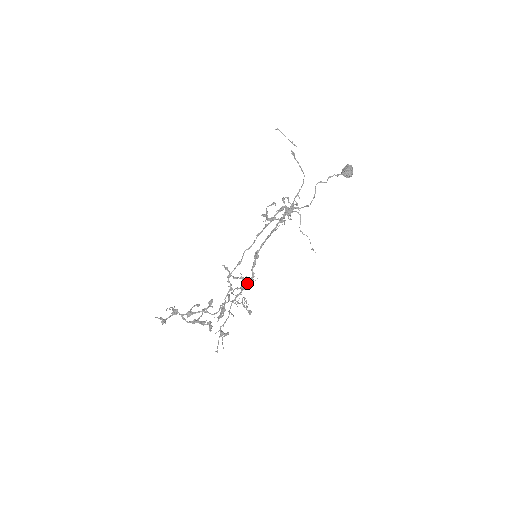
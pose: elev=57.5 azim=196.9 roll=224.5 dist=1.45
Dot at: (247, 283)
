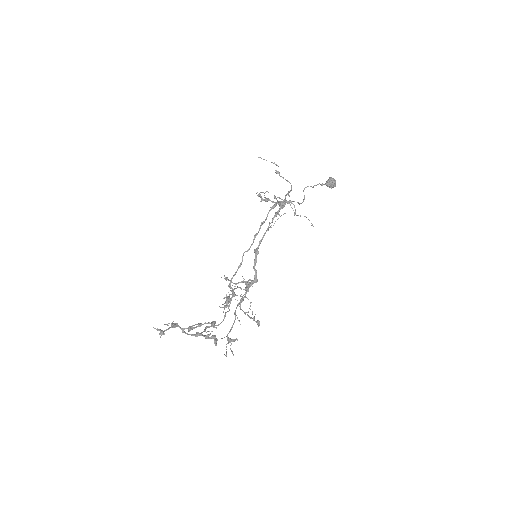
Dot at: (250, 283)
